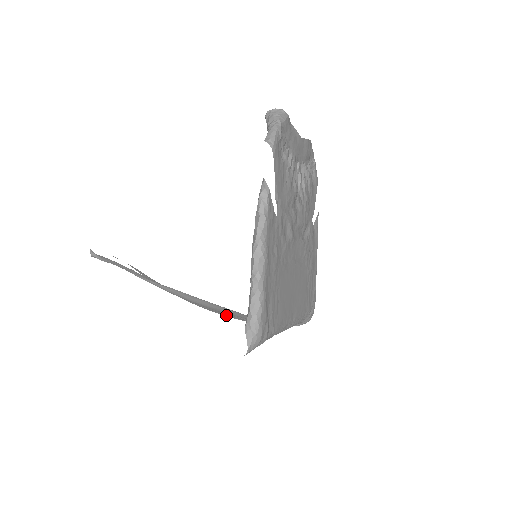
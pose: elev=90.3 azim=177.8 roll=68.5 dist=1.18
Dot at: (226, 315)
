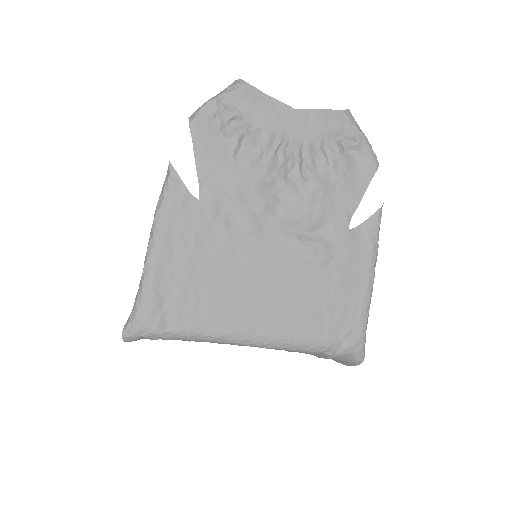
Dot at: occluded
